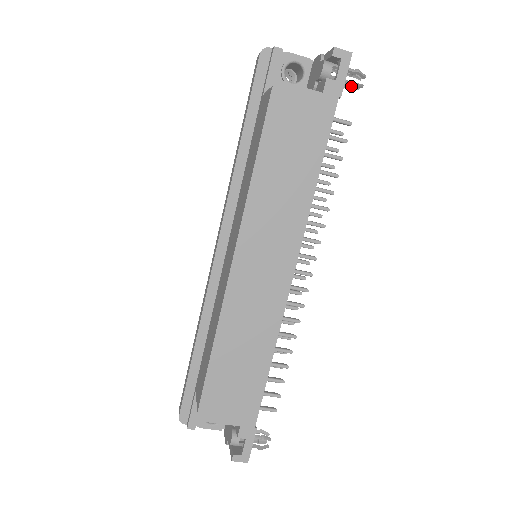
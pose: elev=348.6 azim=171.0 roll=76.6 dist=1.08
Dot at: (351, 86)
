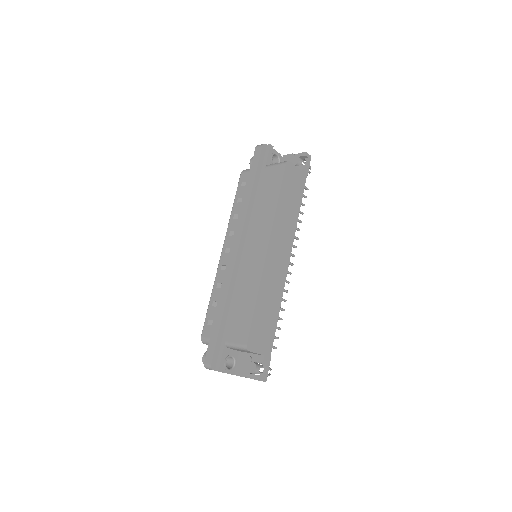
Dot at: occluded
